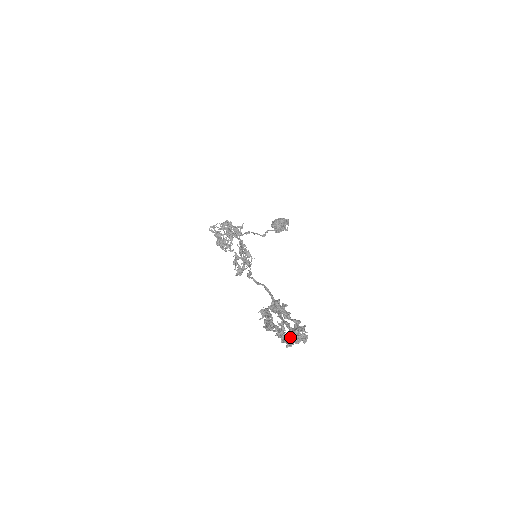
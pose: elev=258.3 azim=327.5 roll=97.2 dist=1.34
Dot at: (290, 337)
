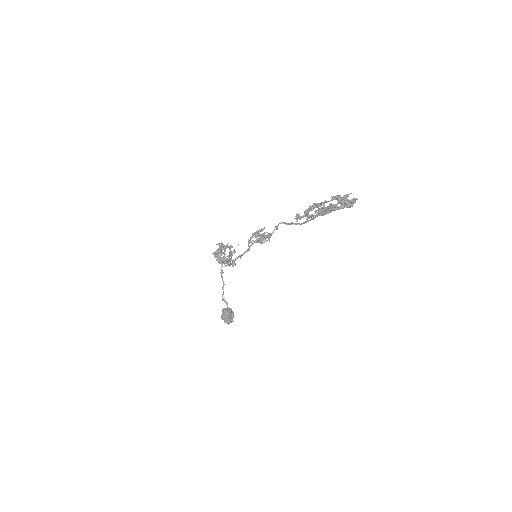
Dot at: (341, 200)
